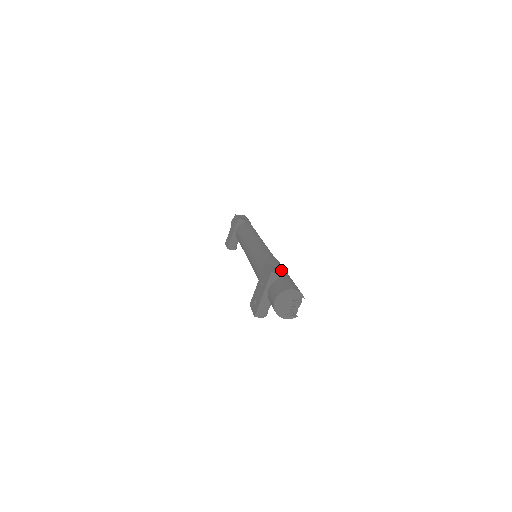
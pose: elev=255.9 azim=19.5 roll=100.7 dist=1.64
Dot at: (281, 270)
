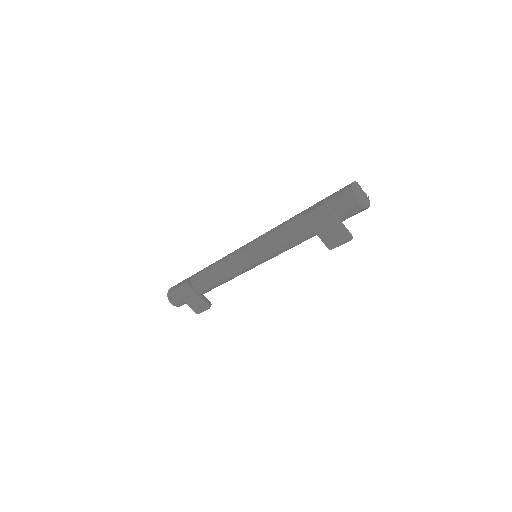
Dot at: occluded
